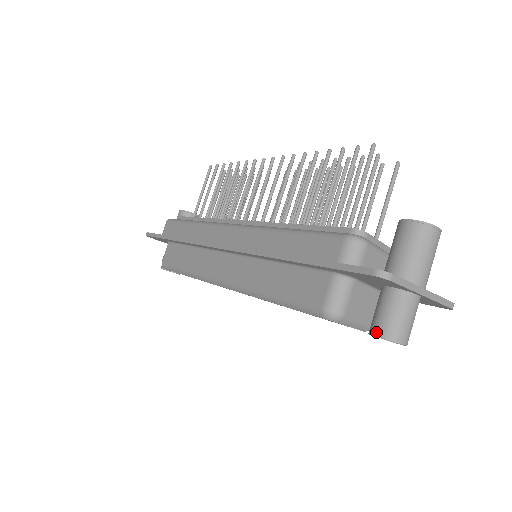
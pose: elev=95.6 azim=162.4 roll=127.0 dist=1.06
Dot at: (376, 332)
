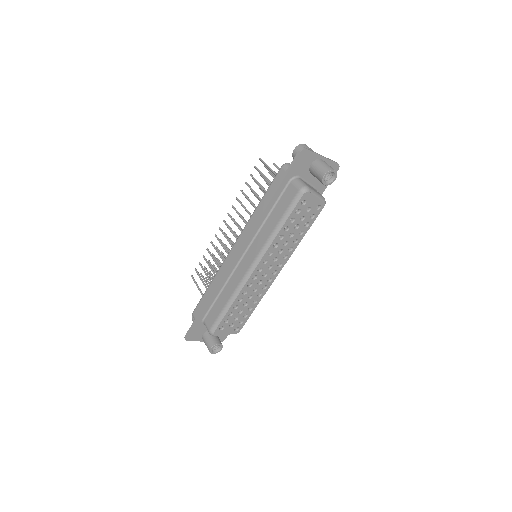
Dot at: (323, 175)
